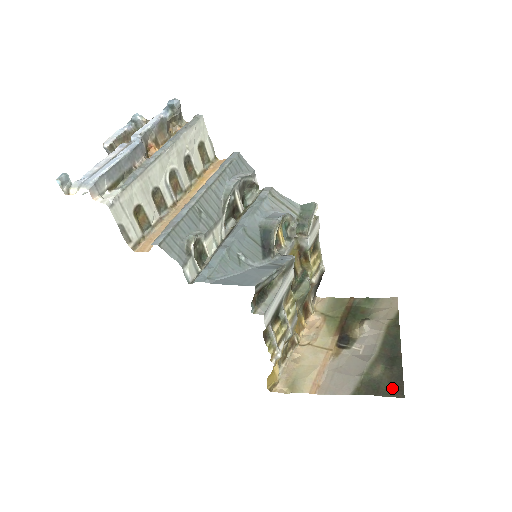
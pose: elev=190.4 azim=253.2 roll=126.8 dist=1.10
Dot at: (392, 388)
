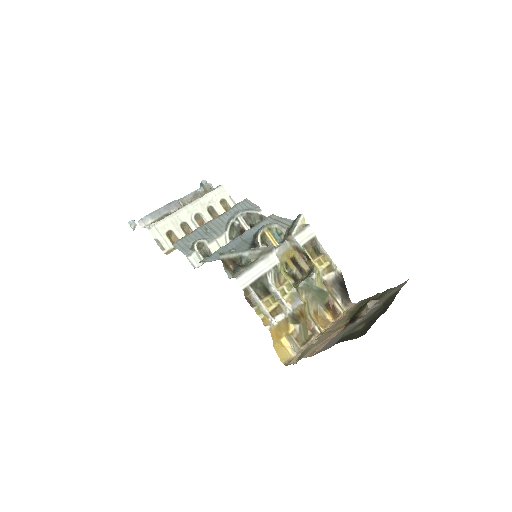
Dot at: (361, 333)
